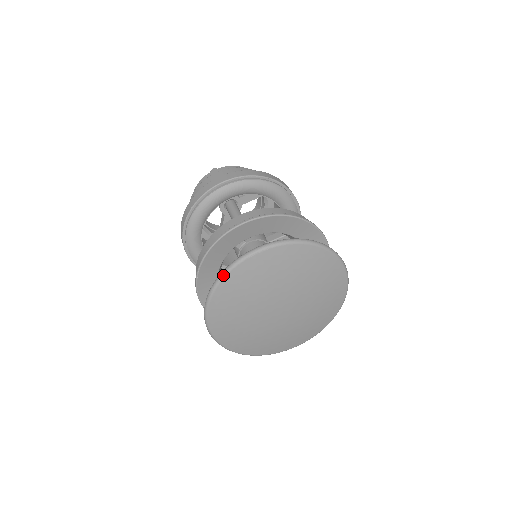
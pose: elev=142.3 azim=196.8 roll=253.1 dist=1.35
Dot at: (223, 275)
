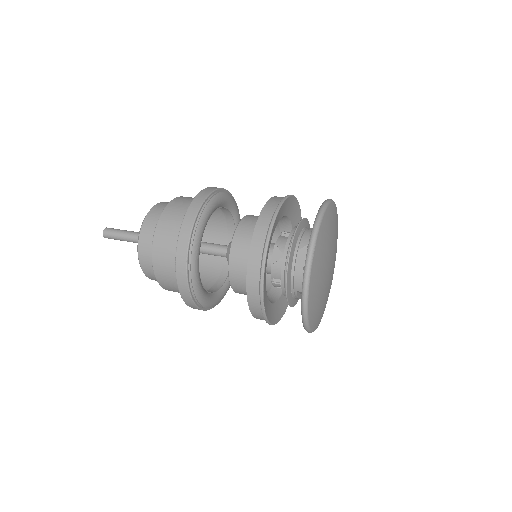
Dot at: (307, 292)
